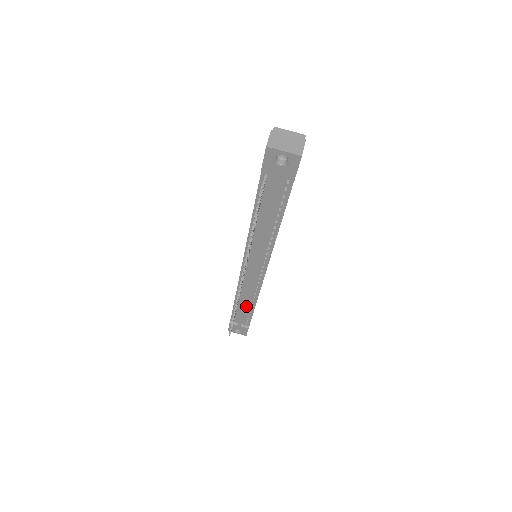
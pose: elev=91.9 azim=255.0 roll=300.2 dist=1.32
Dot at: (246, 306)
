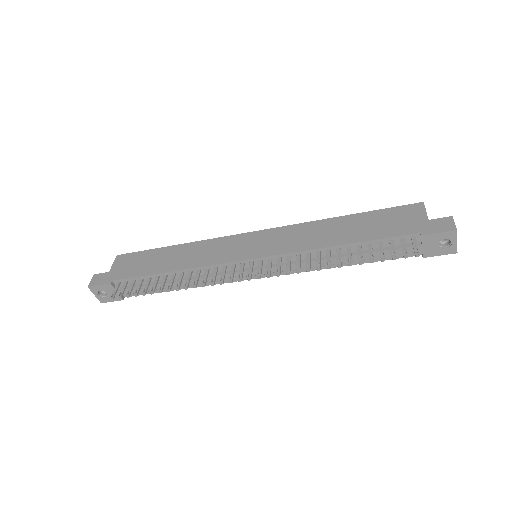
Dot at: (168, 283)
